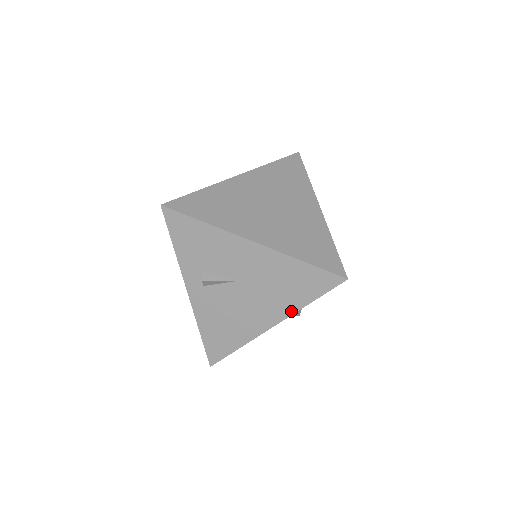
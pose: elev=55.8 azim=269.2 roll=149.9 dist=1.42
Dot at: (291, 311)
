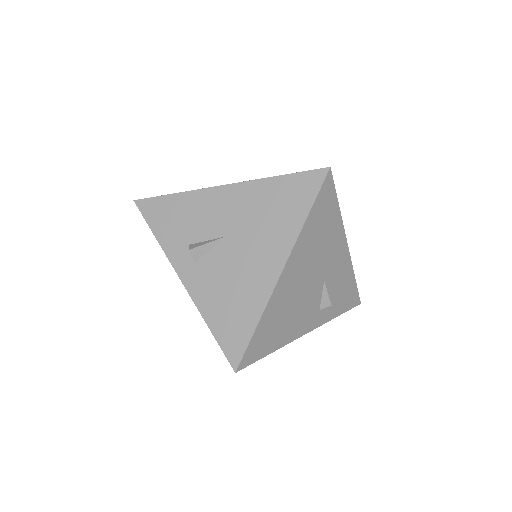
Dot at: (293, 238)
